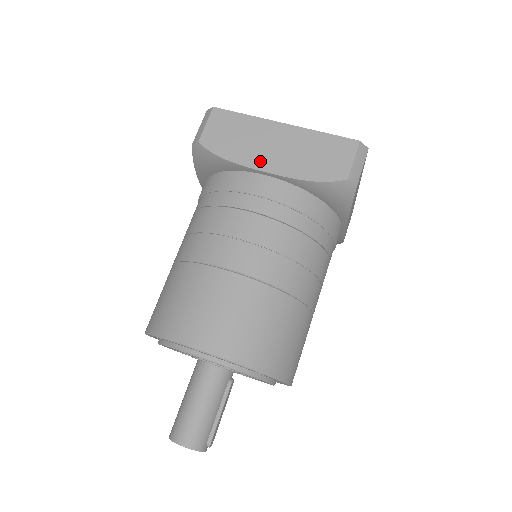
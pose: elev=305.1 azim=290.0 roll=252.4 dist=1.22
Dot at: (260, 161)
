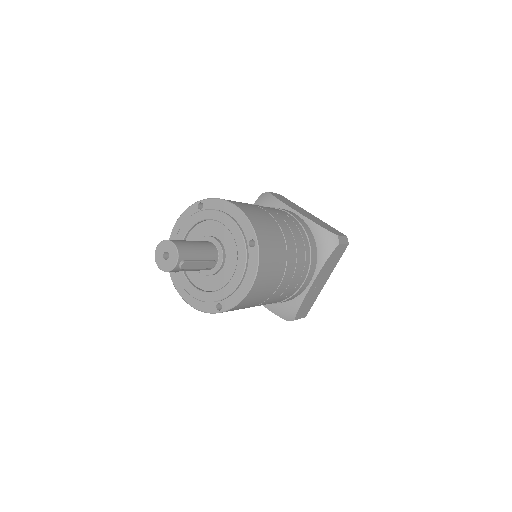
Dot at: (296, 209)
